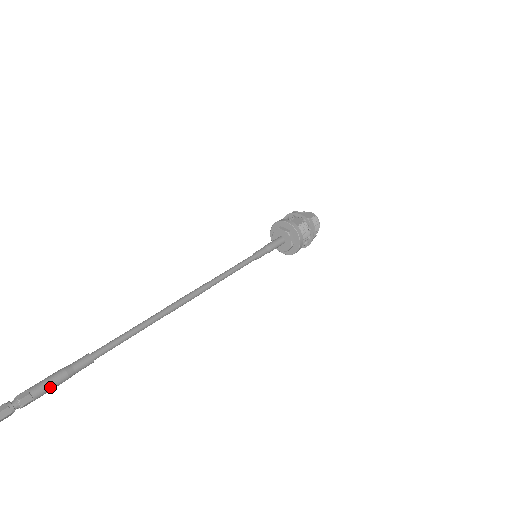
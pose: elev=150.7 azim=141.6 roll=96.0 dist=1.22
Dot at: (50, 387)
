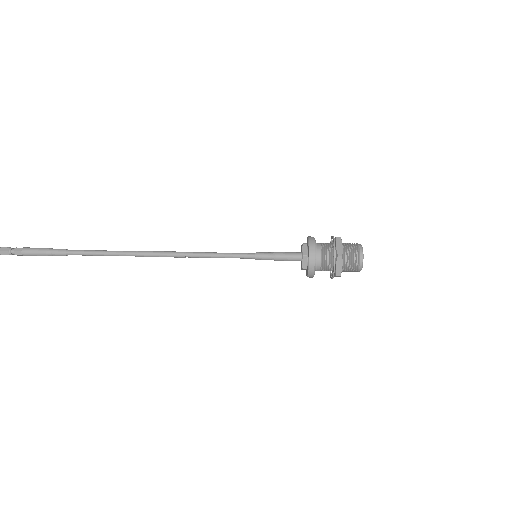
Dot at: (33, 250)
